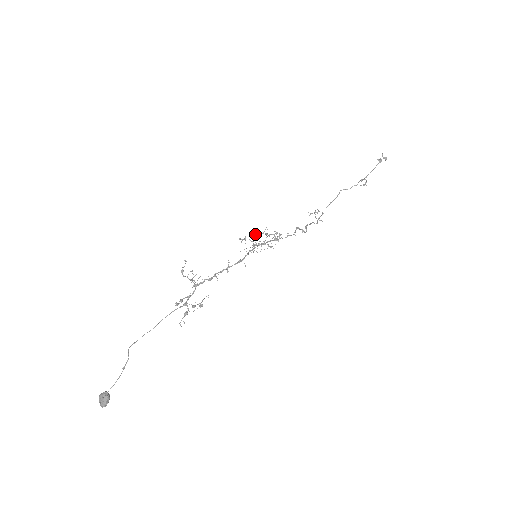
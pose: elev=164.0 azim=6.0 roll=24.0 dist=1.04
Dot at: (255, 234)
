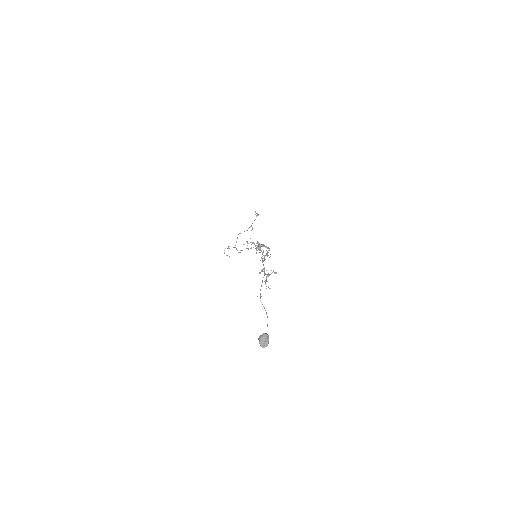
Dot at: occluded
